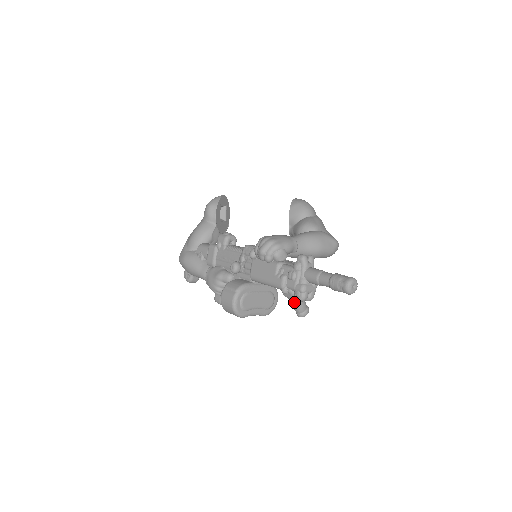
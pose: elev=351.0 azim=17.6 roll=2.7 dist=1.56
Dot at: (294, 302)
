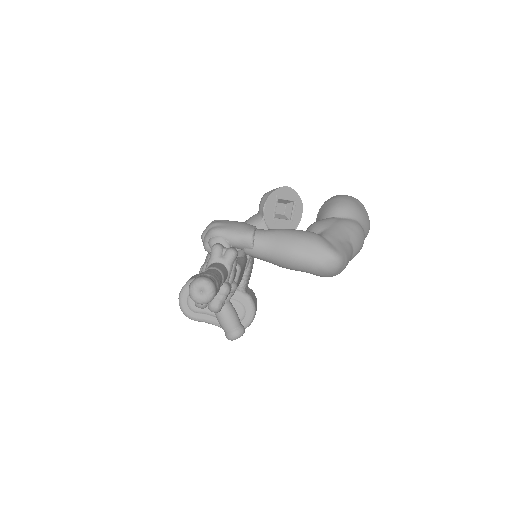
Dot at: occluded
